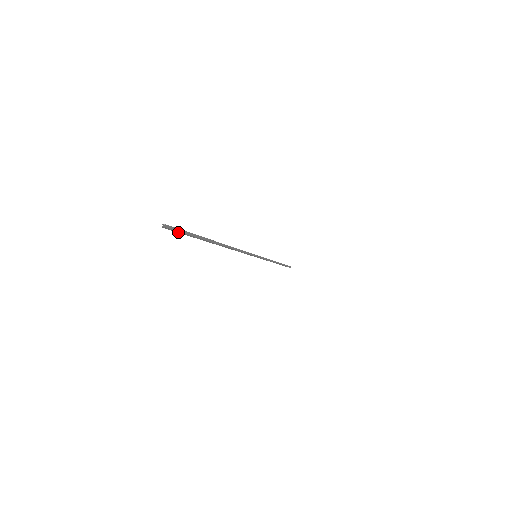
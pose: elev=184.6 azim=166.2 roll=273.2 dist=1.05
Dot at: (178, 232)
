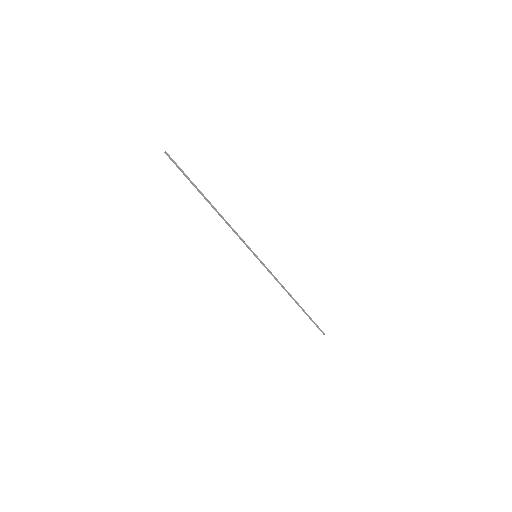
Dot at: (175, 164)
